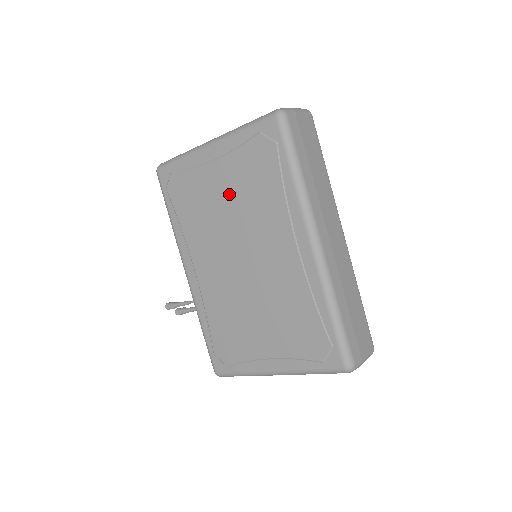
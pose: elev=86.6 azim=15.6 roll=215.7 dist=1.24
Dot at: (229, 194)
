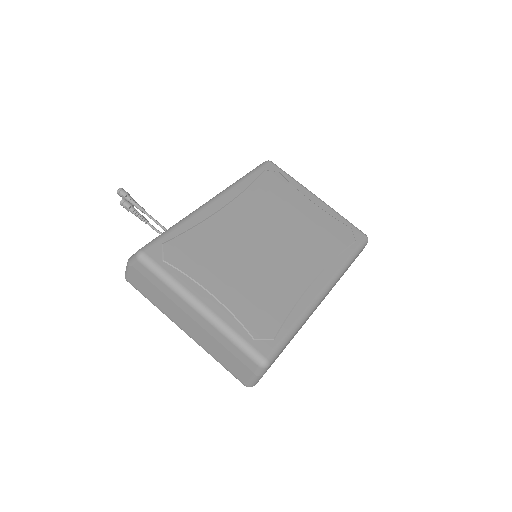
Dot at: (303, 219)
